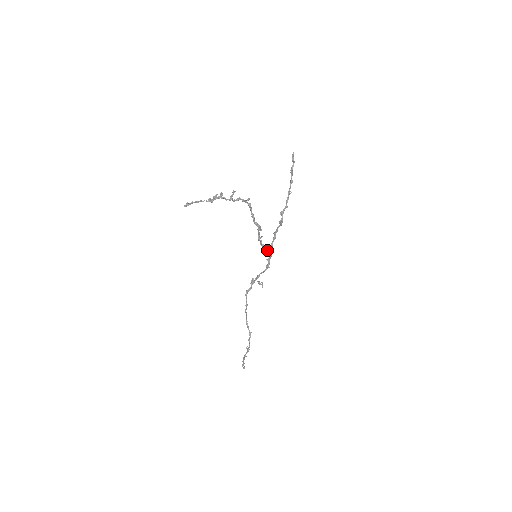
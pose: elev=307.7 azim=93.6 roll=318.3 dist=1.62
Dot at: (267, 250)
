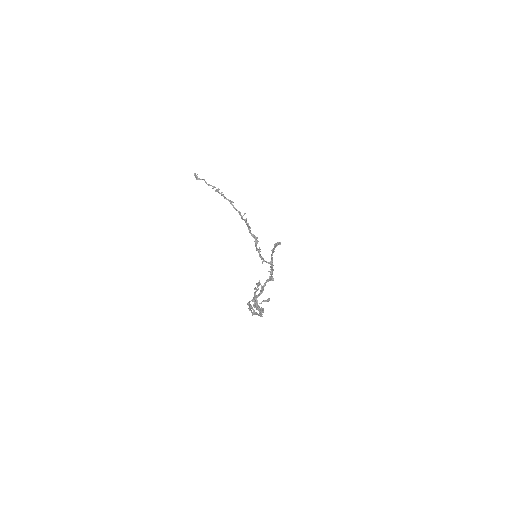
Dot at: (267, 262)
